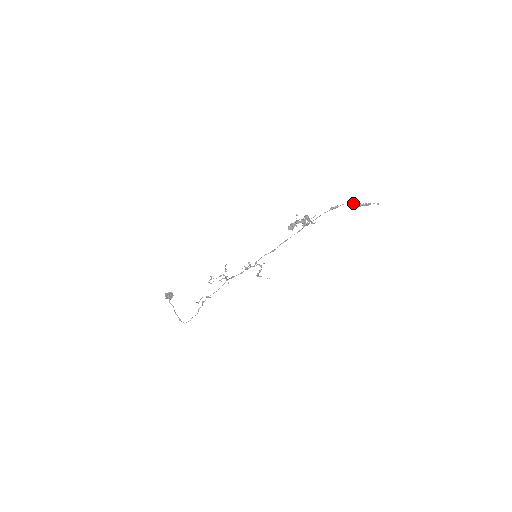
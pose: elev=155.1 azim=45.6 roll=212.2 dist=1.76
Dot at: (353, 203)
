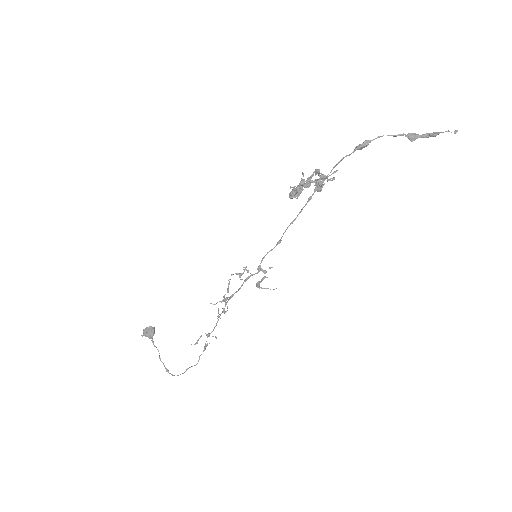
Dot at: (400, 134)
